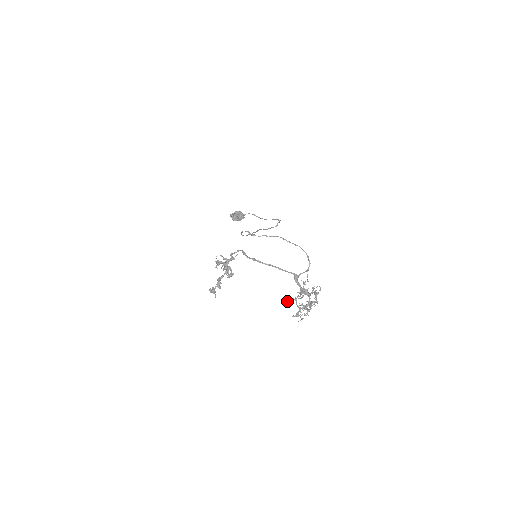
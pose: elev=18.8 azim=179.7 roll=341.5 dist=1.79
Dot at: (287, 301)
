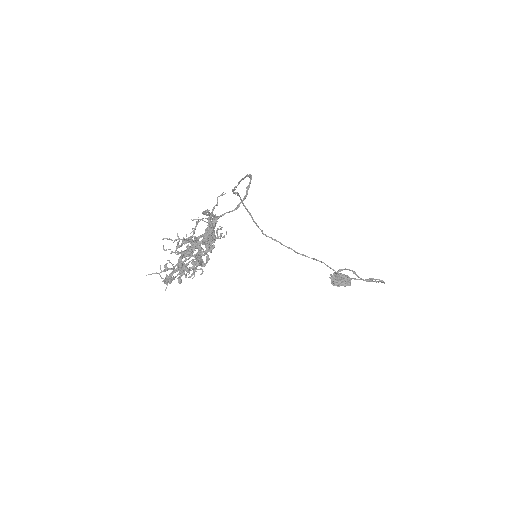
Dot at: occluded
